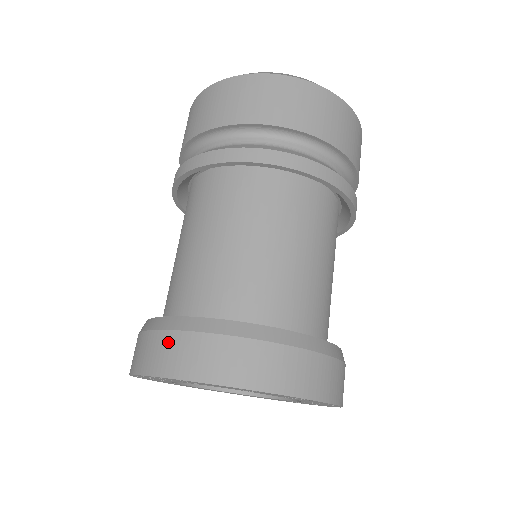
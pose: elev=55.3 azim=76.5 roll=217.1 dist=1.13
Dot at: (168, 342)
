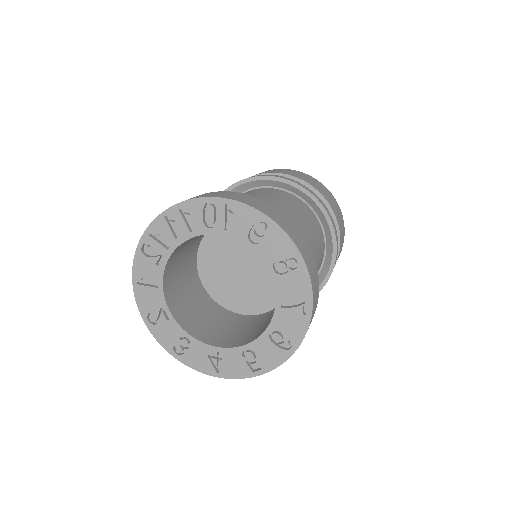
Dot at: (208, 193)
